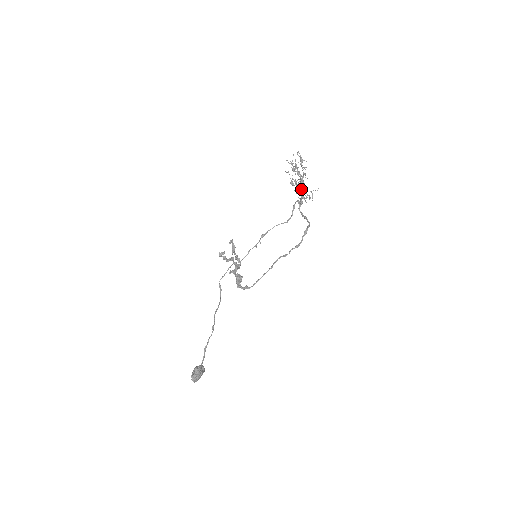
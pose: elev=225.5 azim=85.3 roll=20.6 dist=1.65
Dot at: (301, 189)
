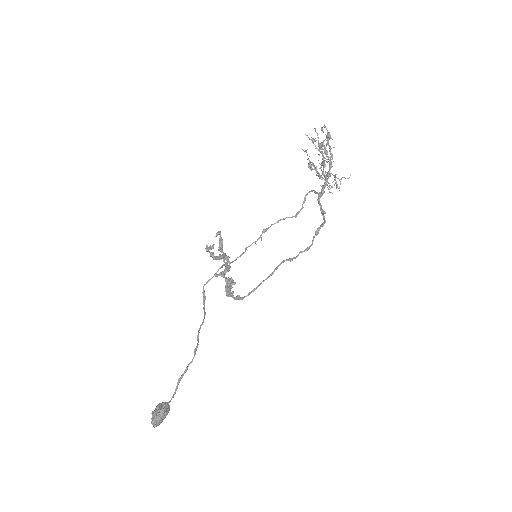
Dot at: (328, 173)
